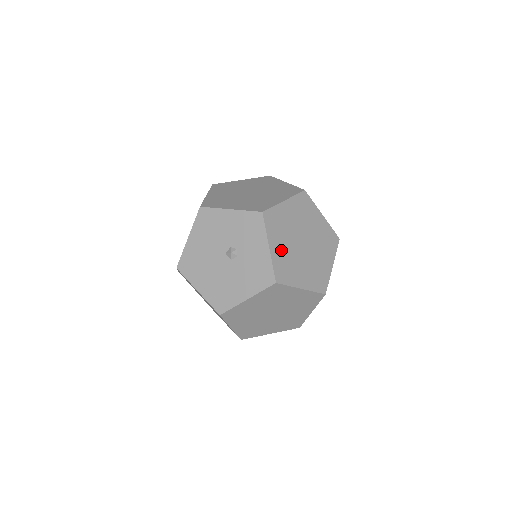
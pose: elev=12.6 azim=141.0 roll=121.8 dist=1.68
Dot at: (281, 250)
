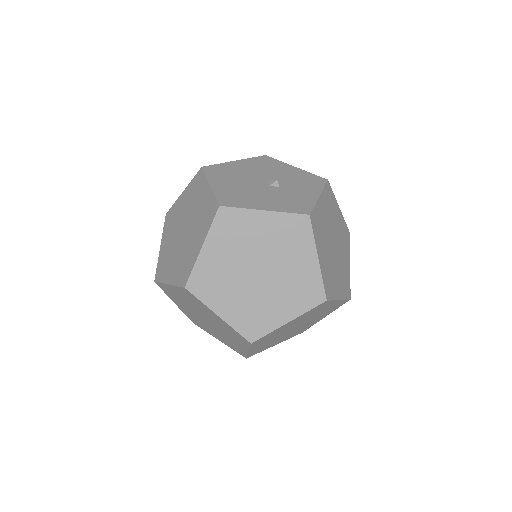
Dot at: (323, 214)
